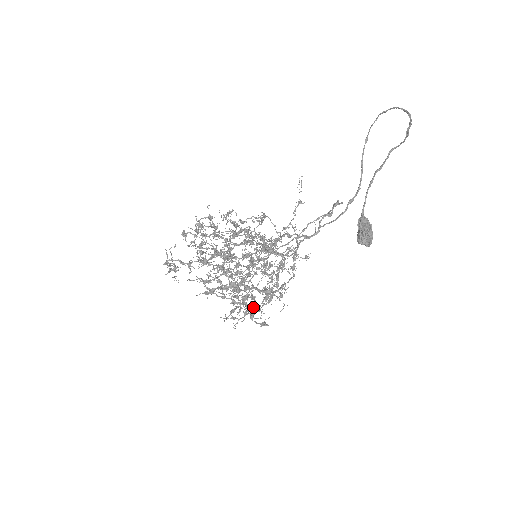
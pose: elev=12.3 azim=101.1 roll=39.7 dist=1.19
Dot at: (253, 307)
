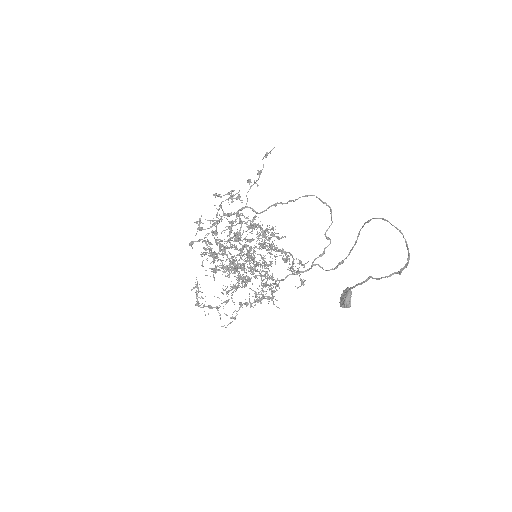
Dot at: (250, 263)
